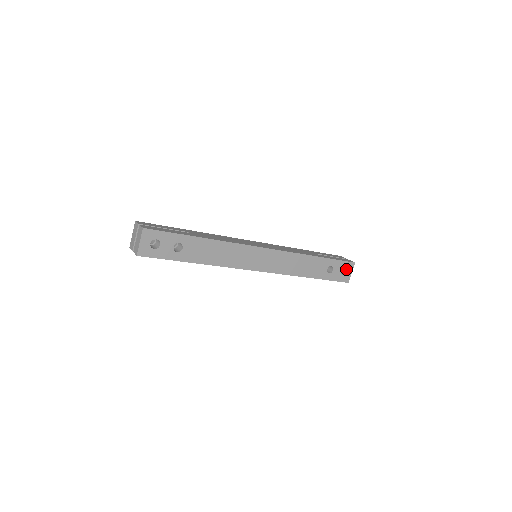
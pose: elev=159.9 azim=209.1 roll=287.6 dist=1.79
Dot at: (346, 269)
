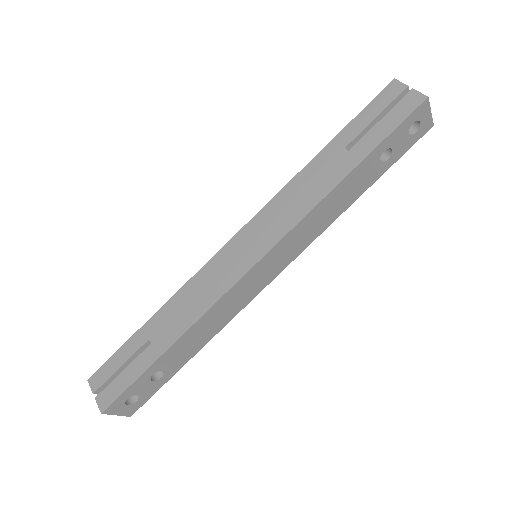
Dot at: (416, 120)
